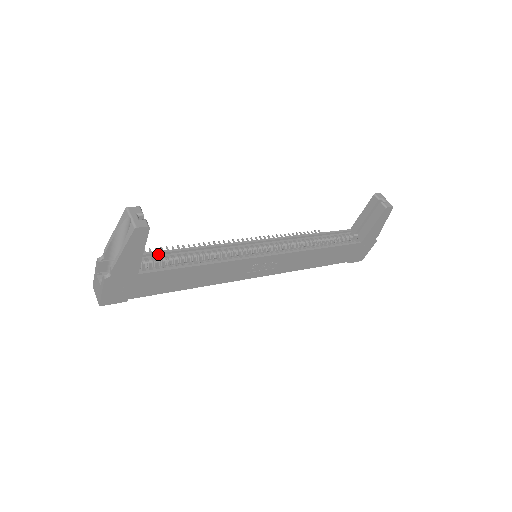
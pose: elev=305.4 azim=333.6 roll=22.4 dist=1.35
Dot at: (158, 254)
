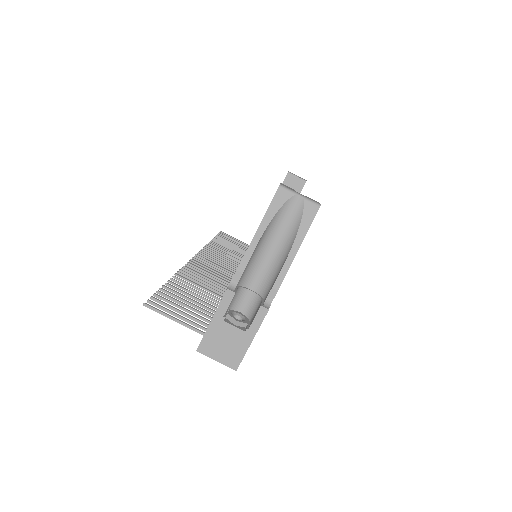
Dot at: occluded
